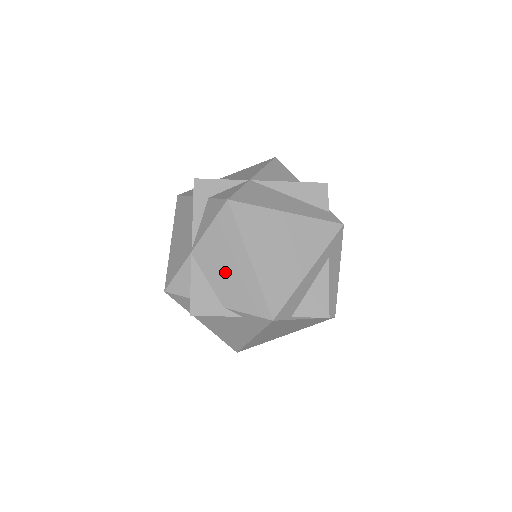
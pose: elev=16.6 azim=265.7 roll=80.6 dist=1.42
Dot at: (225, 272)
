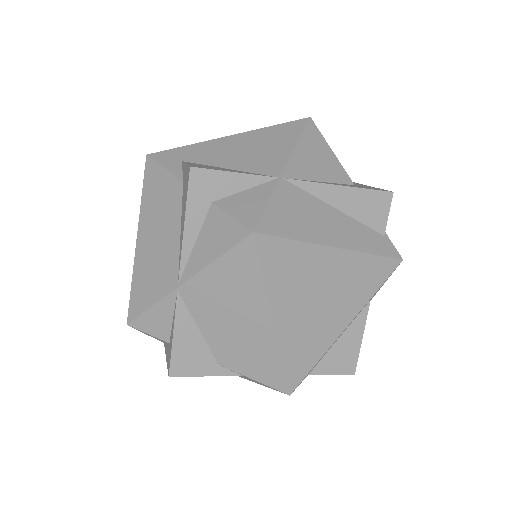
Dot at: (229, 326)
